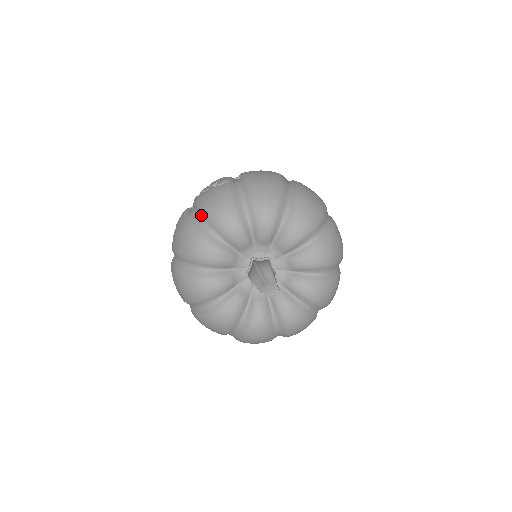
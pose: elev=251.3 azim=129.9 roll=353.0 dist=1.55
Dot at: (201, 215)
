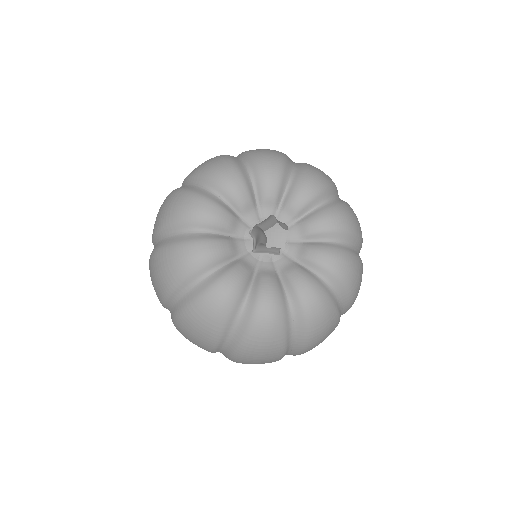
Dot at: (243, 155)
